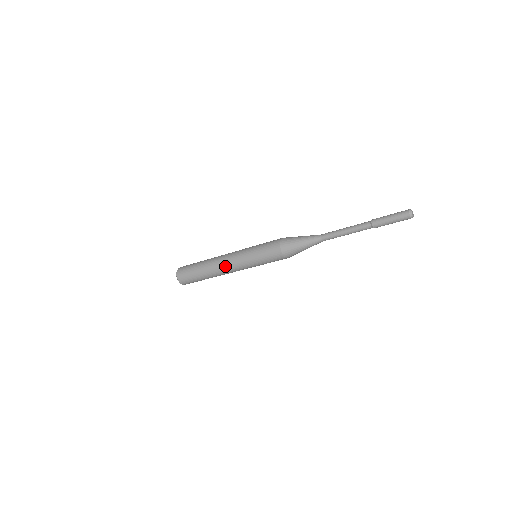
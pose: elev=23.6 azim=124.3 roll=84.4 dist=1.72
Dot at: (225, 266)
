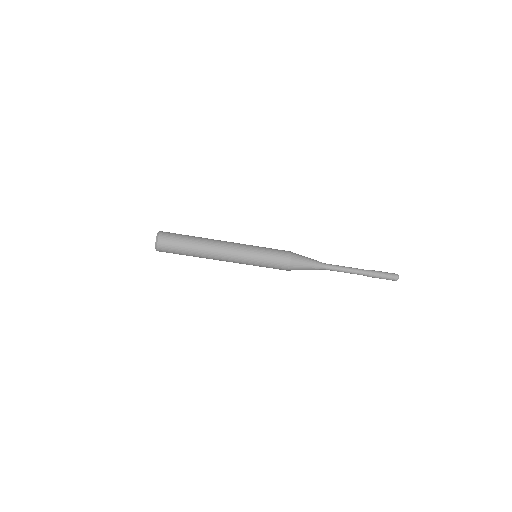
Dot at: (225, 253)
